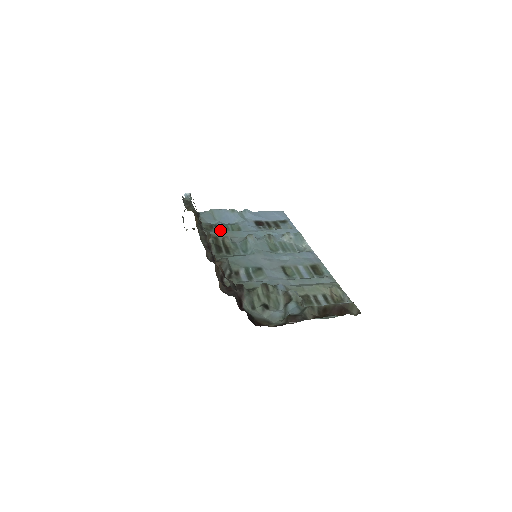
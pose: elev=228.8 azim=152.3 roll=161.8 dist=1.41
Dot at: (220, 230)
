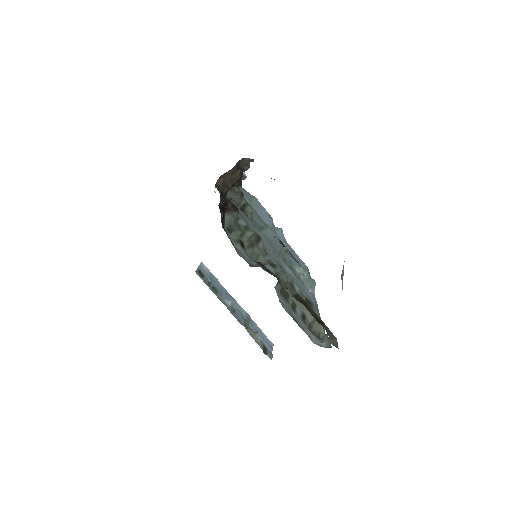
Dot at: occluded
